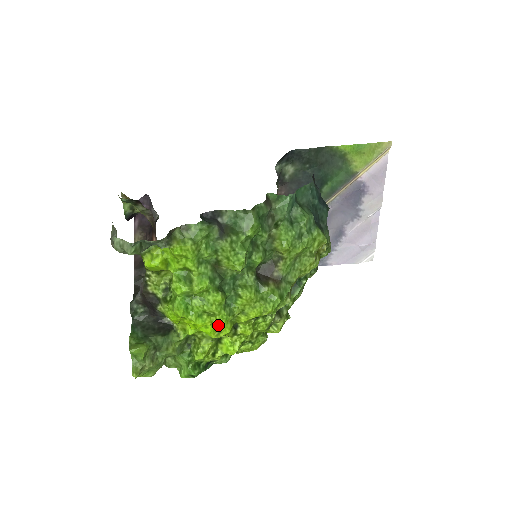
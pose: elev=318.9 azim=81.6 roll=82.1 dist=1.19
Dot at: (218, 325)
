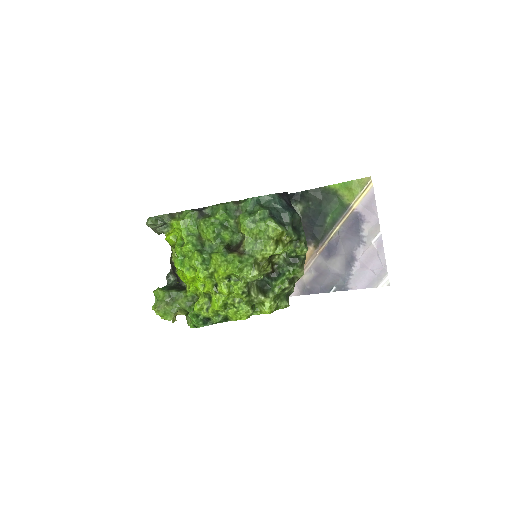
Dot at: (198, 277)
